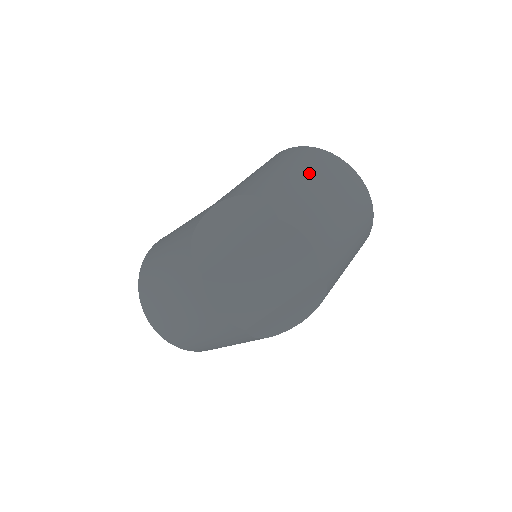
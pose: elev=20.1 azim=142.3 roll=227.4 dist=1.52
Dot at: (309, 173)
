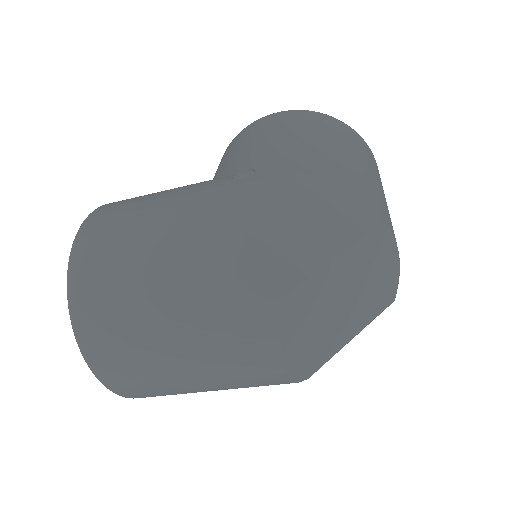
Dot at: (359, 155)
